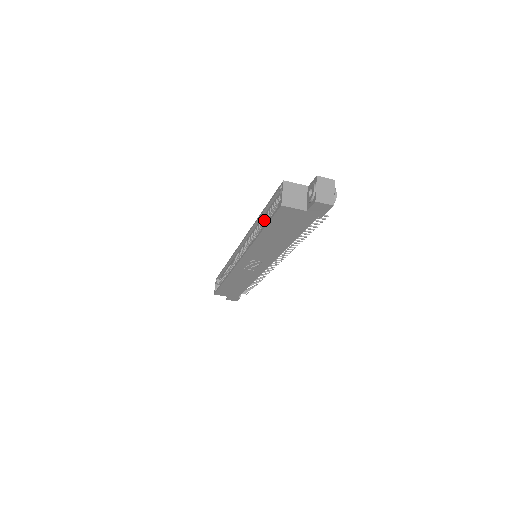
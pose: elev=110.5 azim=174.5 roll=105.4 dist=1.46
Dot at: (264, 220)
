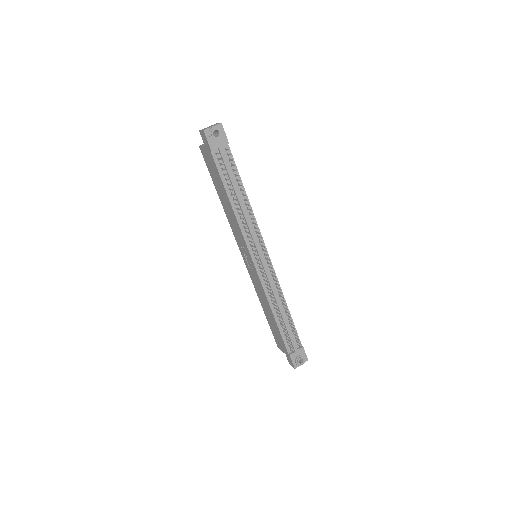
Dot at: occluded
